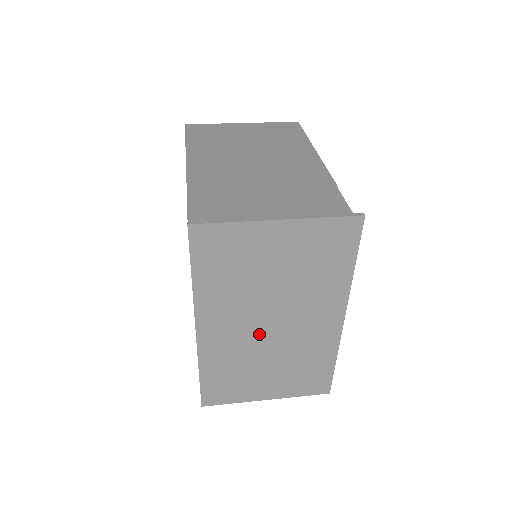
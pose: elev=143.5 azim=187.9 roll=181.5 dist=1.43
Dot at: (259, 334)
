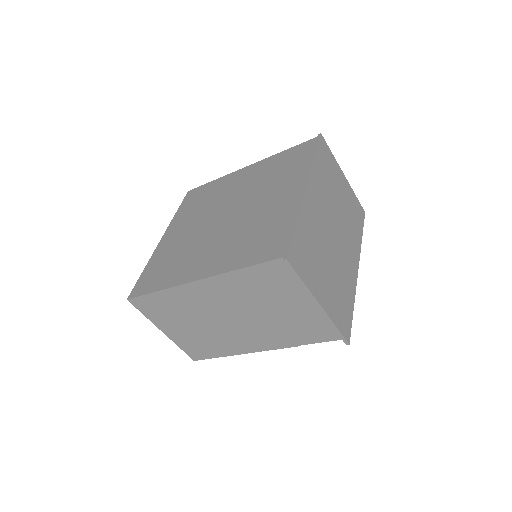
Dot at: (328, 230)
